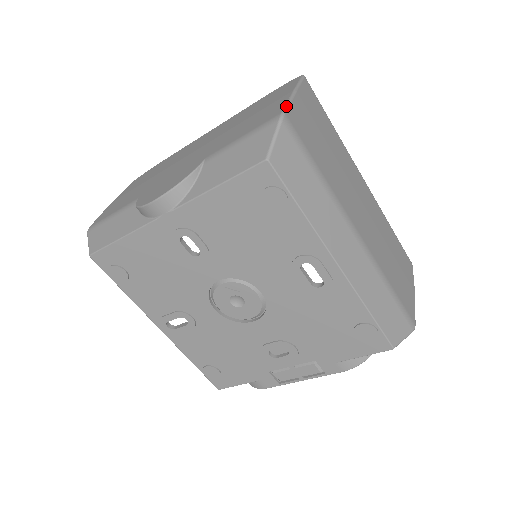
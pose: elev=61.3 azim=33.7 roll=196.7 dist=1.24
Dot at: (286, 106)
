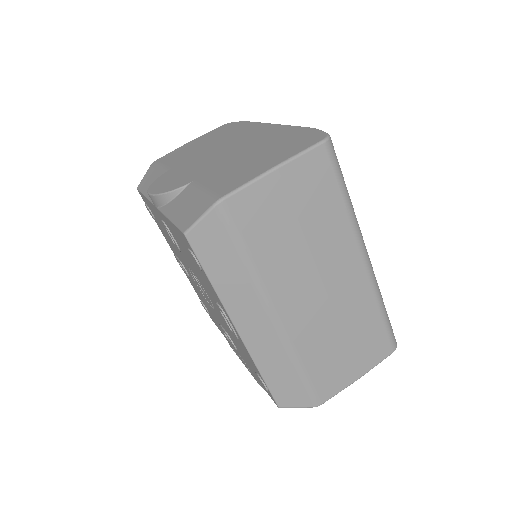
Dot at: (237, 189)
